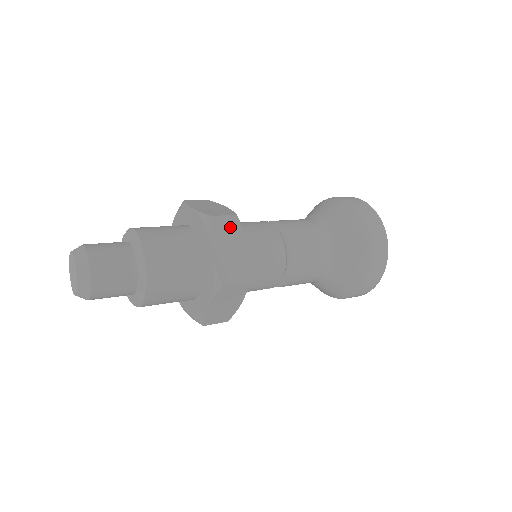
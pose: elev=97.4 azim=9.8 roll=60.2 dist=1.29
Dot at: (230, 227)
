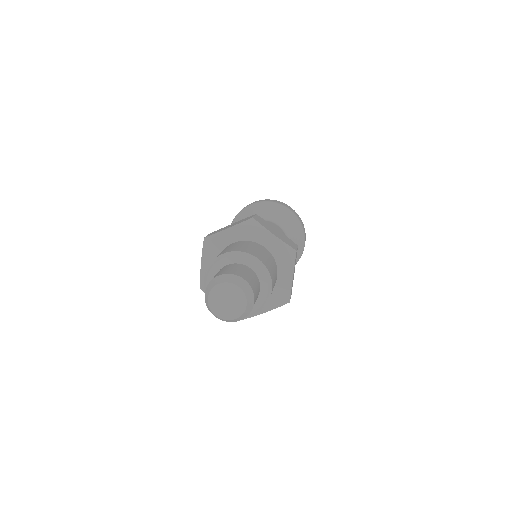
Dot at: (296, 256)
